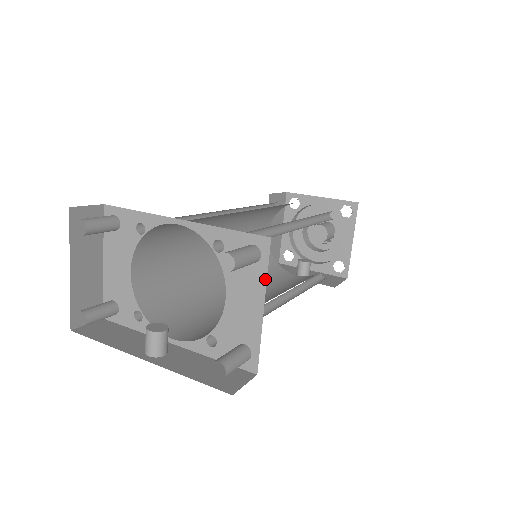
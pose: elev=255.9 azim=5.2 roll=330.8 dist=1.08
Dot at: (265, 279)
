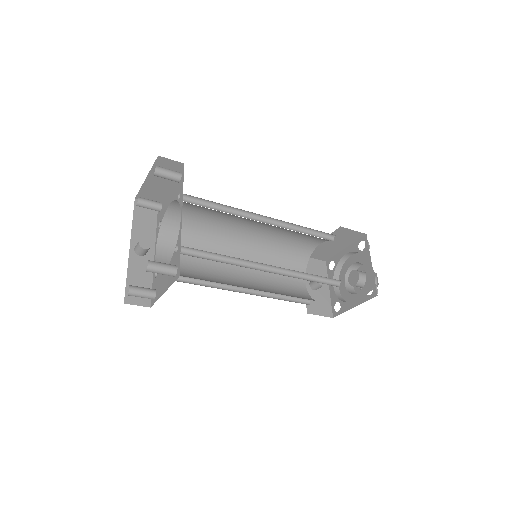
Dot at: (170, 285)
